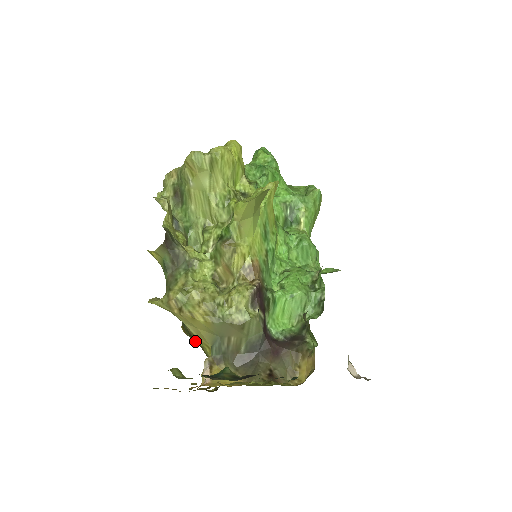
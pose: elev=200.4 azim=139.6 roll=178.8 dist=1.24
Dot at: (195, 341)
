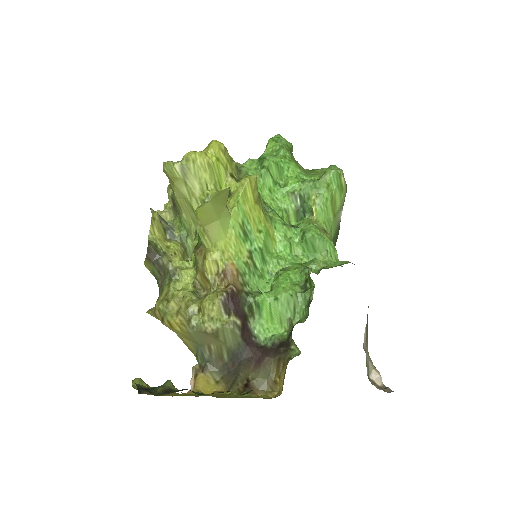
Dot at: occluded
